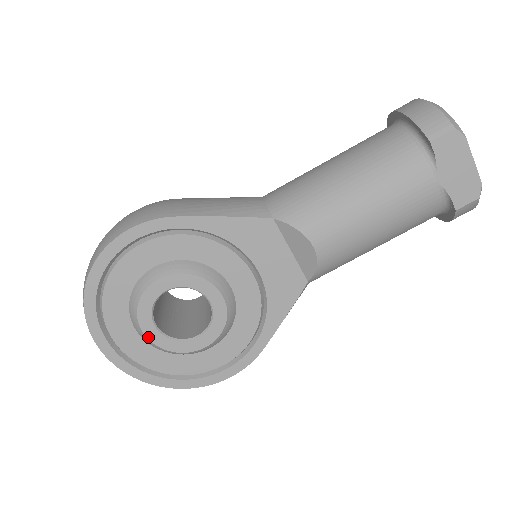
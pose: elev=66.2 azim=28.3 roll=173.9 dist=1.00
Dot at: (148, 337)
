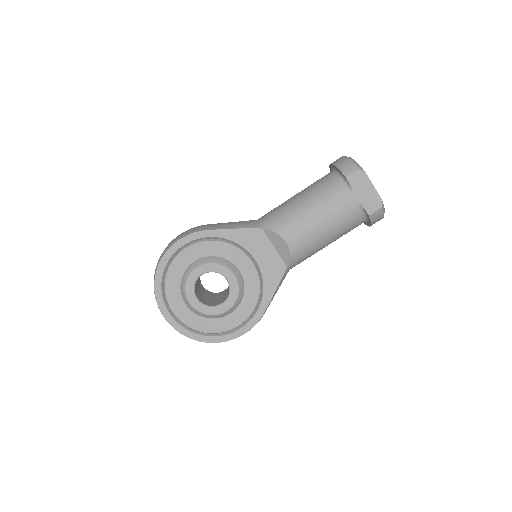
Dot at: (192, 305)
